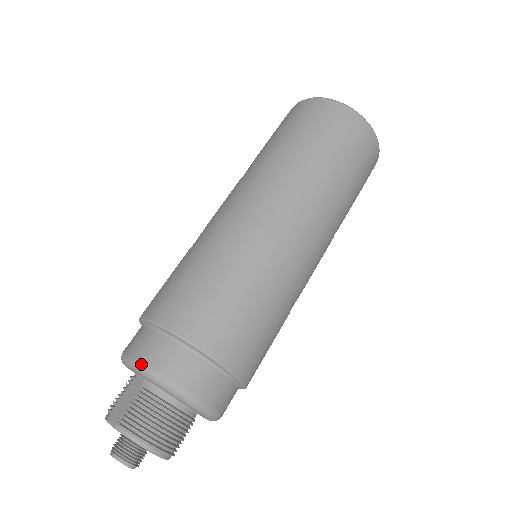
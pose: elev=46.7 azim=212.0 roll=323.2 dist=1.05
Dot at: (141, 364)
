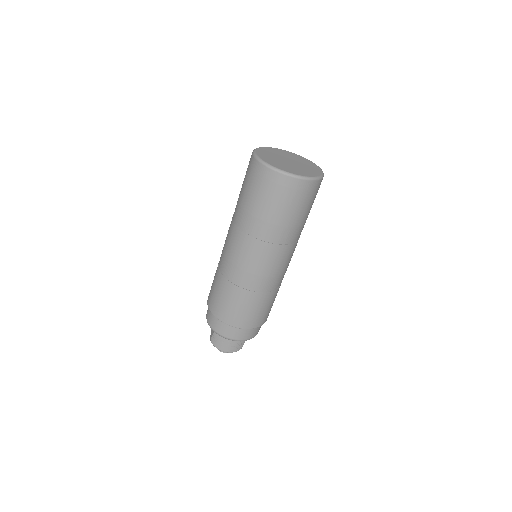
Dot at: (207, 322)
